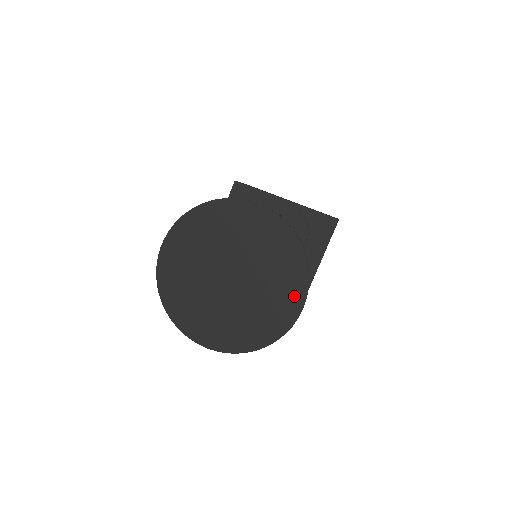
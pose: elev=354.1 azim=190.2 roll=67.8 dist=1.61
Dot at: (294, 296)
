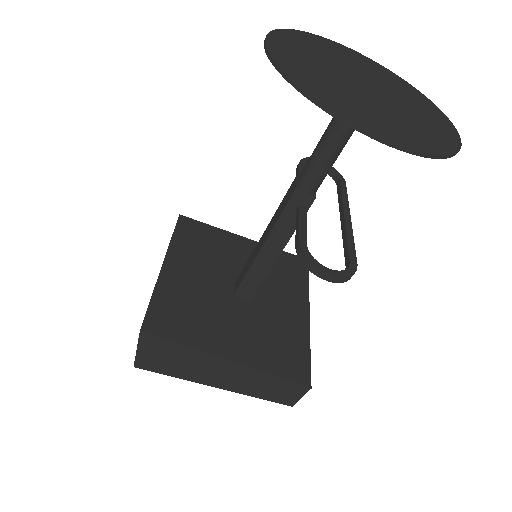
Dot at: (440, 118)
